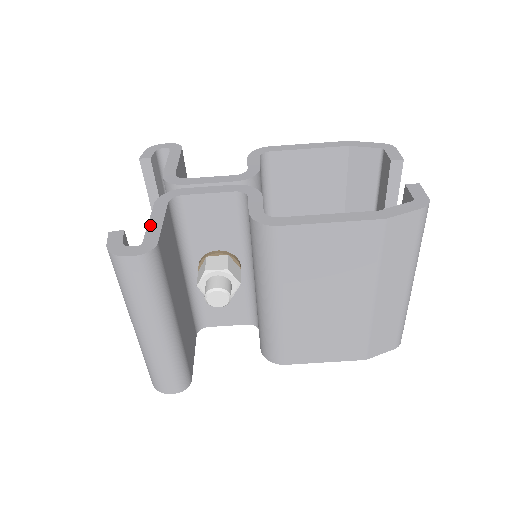
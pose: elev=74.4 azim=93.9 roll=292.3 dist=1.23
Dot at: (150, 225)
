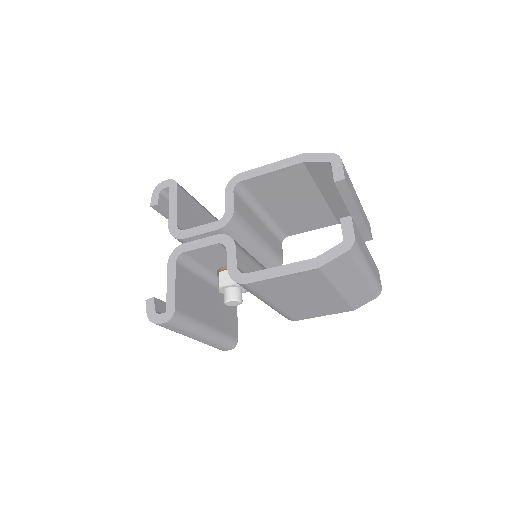
Dot at: (168, 290)
